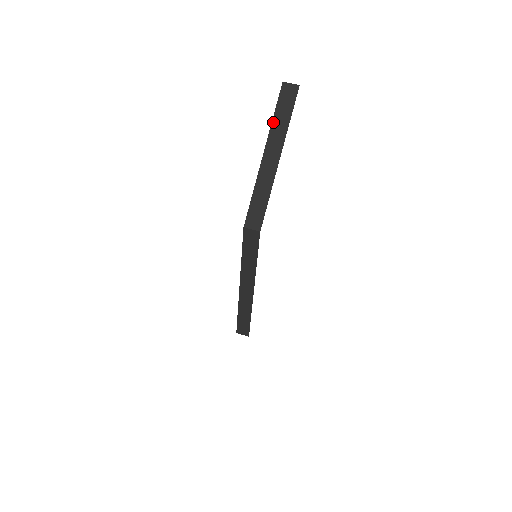
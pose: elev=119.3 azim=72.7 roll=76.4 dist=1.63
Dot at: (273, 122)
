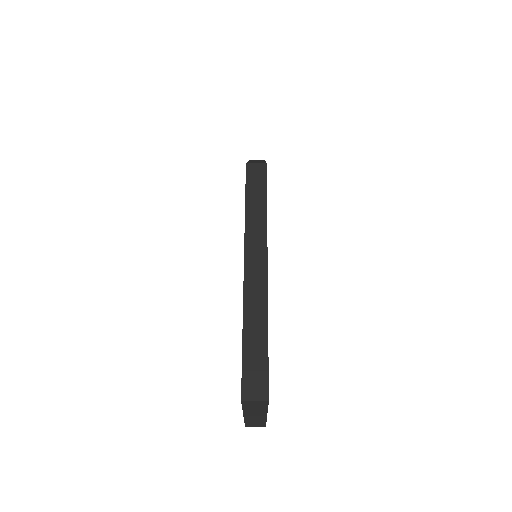
Dot at: (250, 160)
